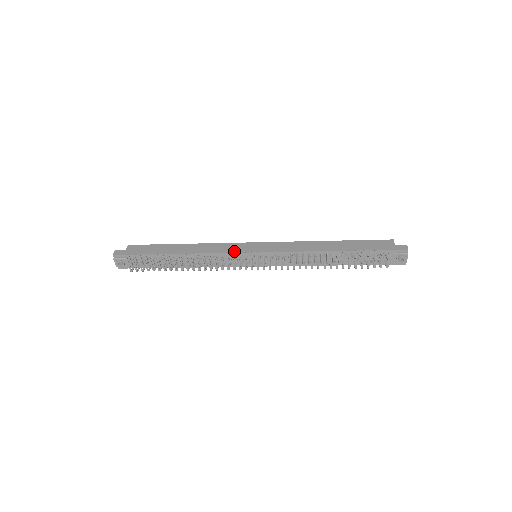
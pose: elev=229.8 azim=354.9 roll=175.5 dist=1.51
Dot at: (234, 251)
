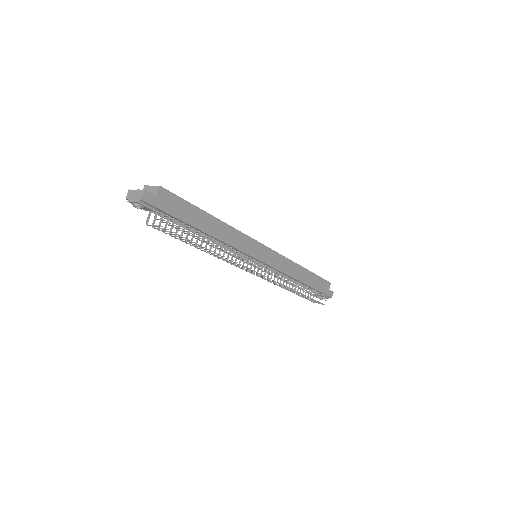
Dot at: (249, 253)
